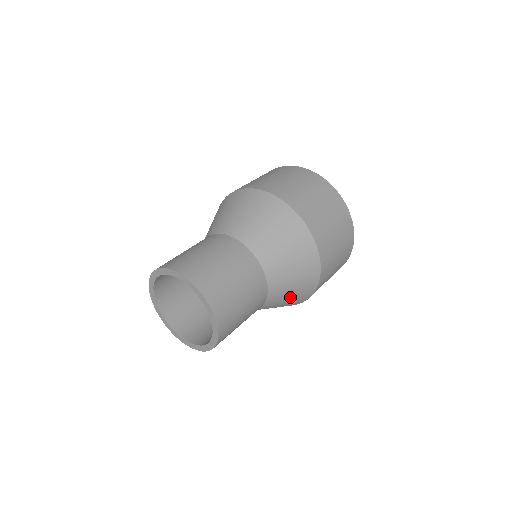
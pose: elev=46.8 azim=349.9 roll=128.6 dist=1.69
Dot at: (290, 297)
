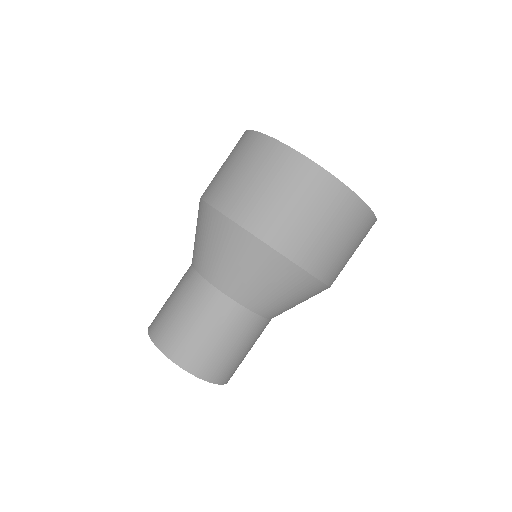
Dot at: (279, 292)
